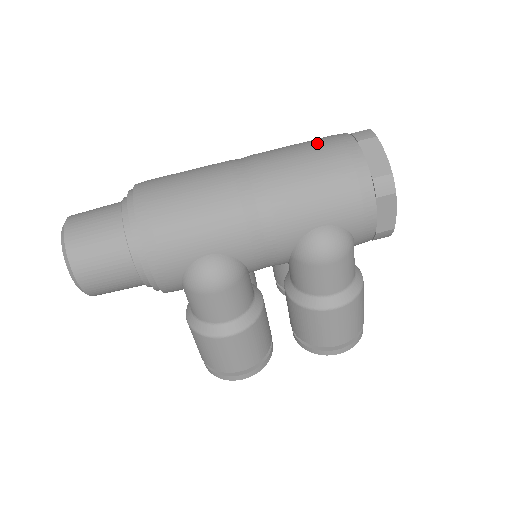
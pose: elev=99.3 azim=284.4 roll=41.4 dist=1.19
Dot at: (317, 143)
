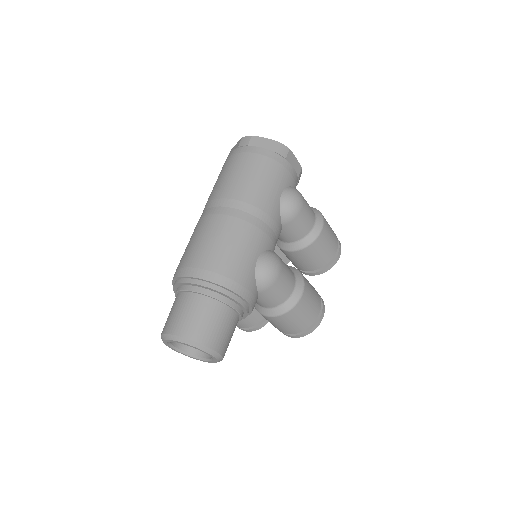
Dot at: (231, 165)
